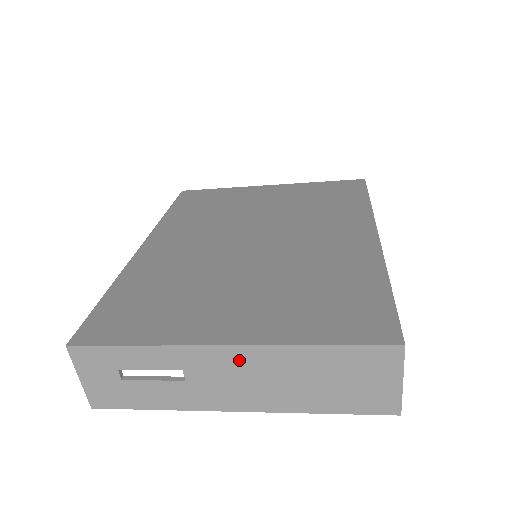
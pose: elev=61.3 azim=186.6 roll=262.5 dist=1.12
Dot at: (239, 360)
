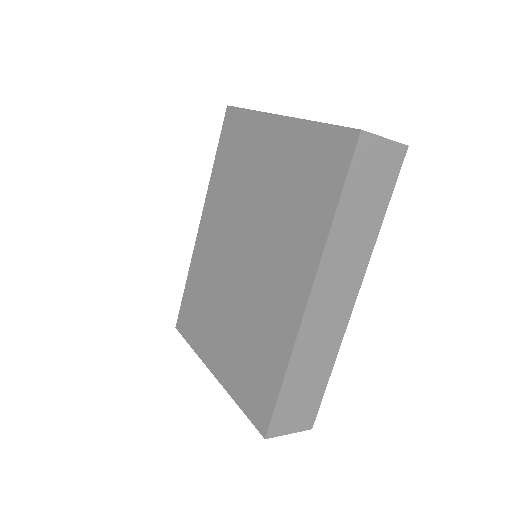
Dot at: occluded
